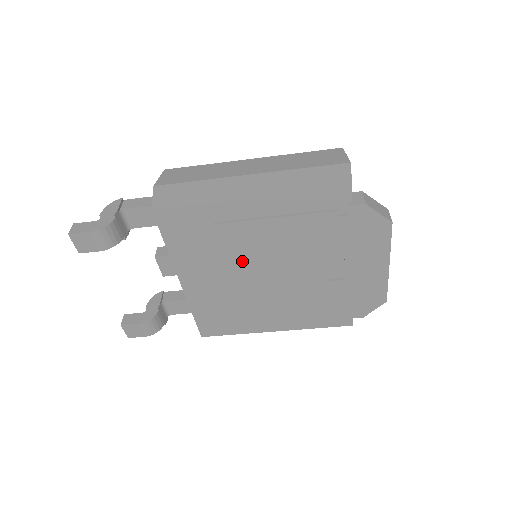
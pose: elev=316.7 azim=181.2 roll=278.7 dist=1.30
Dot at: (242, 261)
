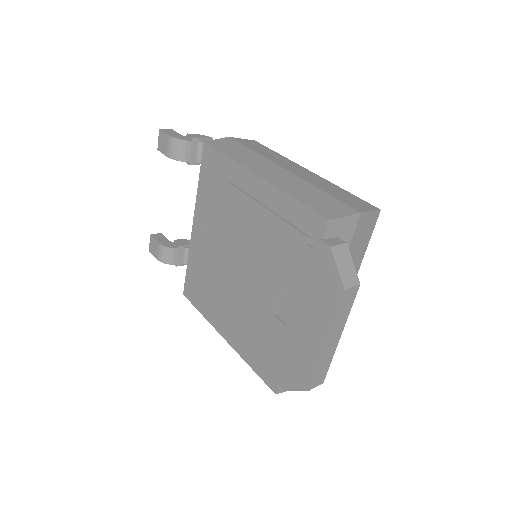
Dot at: (230, 236)
